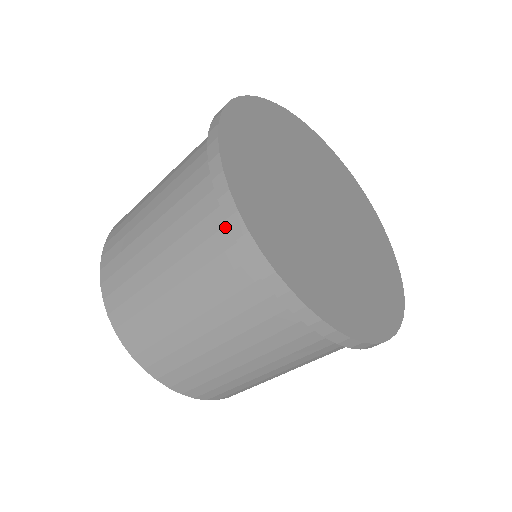
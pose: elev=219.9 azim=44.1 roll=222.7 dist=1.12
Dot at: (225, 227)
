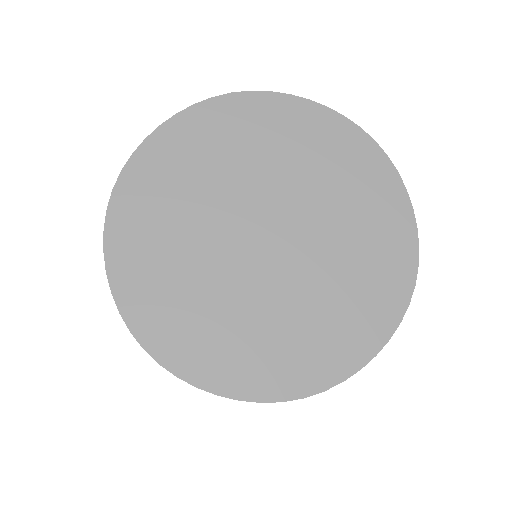
Dot at: occluded
